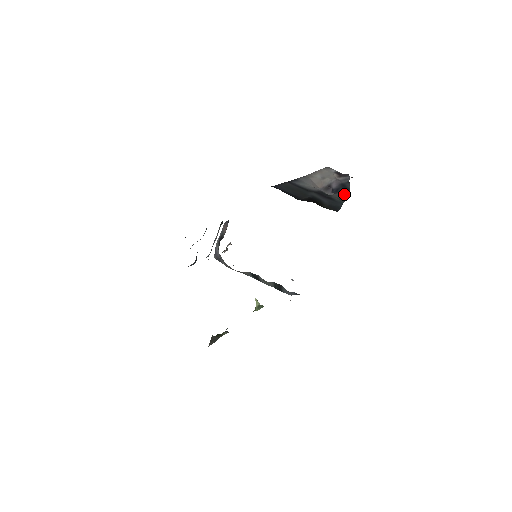
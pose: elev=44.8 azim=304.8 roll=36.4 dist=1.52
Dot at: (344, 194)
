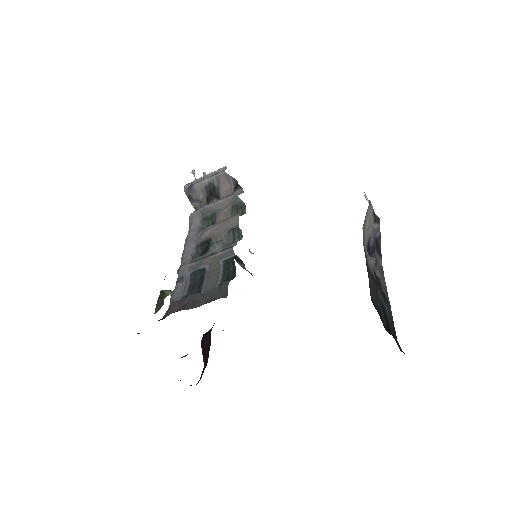
Dot at: (380, 265)
